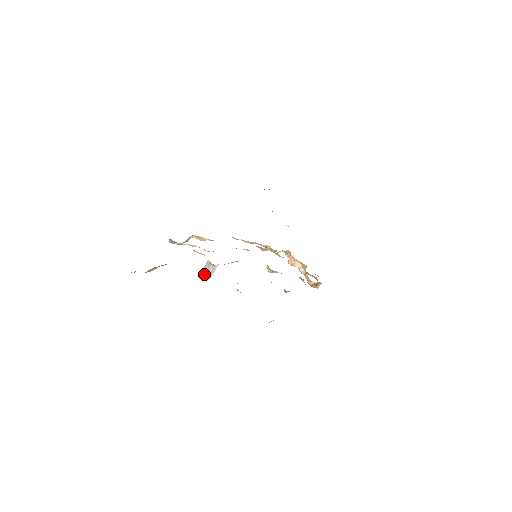
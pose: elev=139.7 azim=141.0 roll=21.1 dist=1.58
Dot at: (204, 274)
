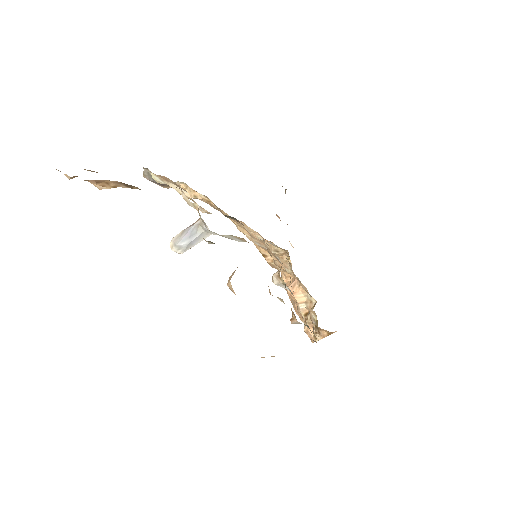
Dot at: (181, 239)
